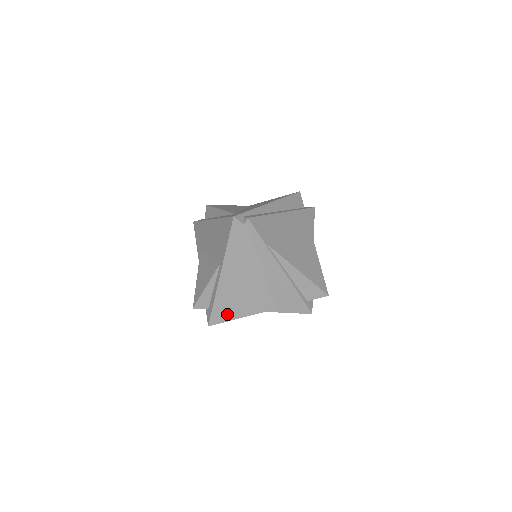
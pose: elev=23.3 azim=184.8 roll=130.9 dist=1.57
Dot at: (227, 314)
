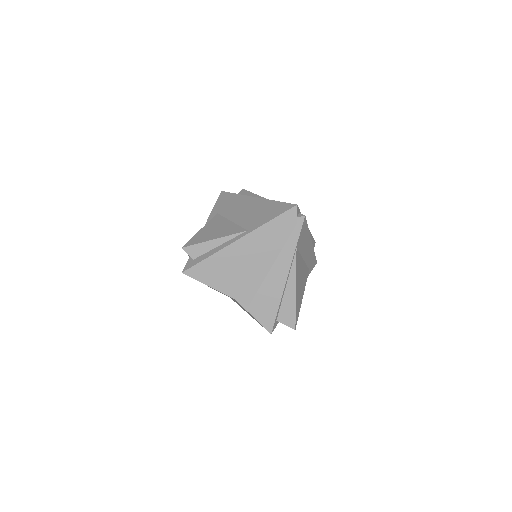
Dot at: (208, 276)
